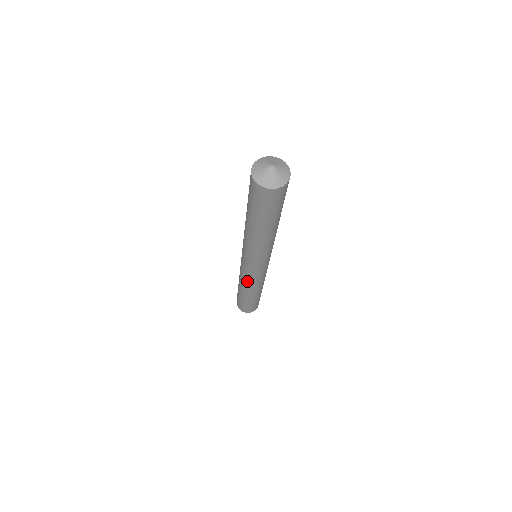
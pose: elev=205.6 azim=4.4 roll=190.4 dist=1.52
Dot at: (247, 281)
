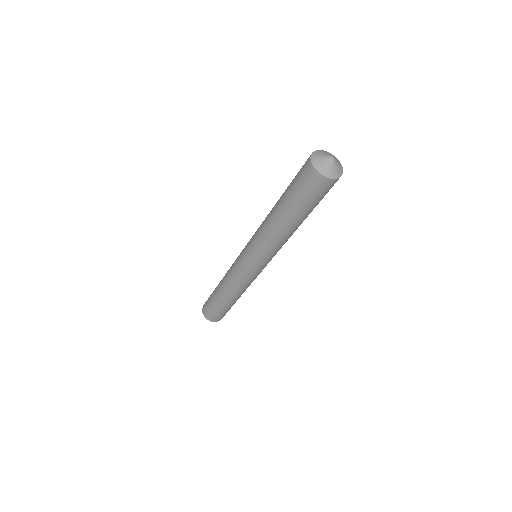
Dot at: (248, 285)
